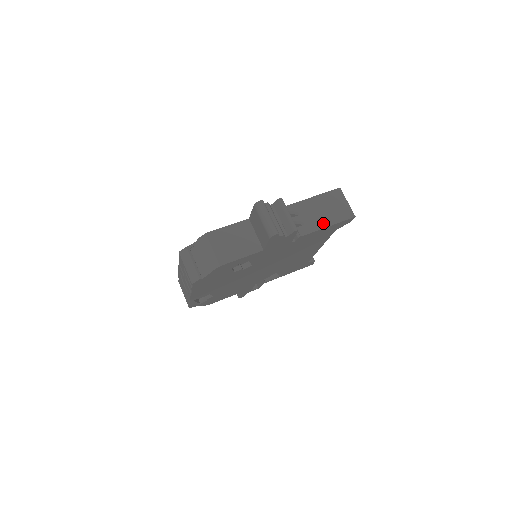
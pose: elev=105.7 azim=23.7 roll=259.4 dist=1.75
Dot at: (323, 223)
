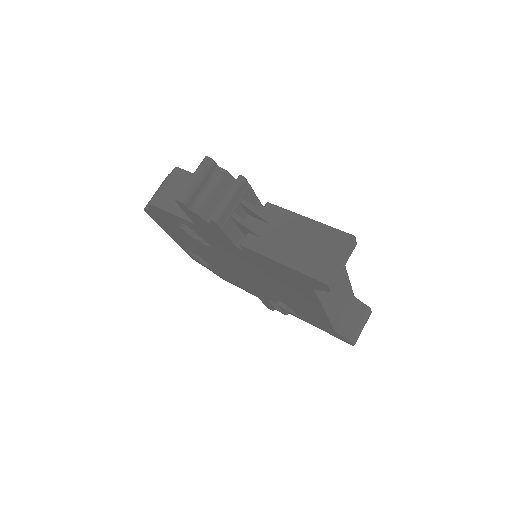
Dot at: (281, 255)
